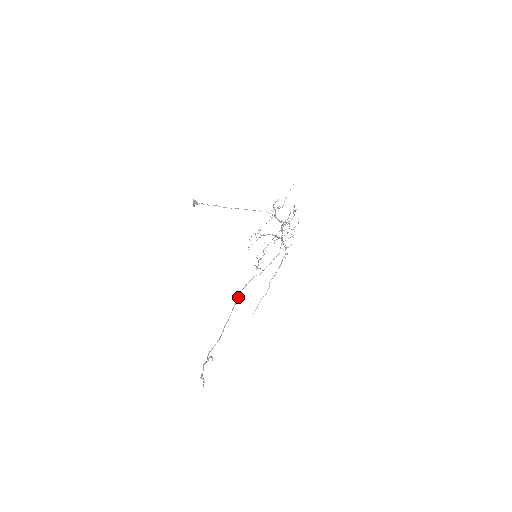
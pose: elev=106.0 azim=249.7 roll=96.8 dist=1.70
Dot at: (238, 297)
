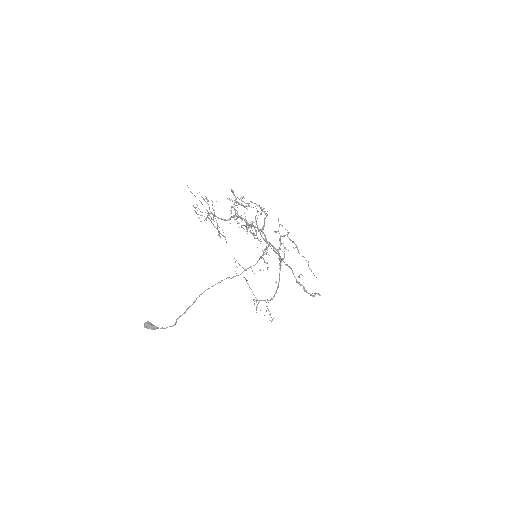
Dot at: occluded
